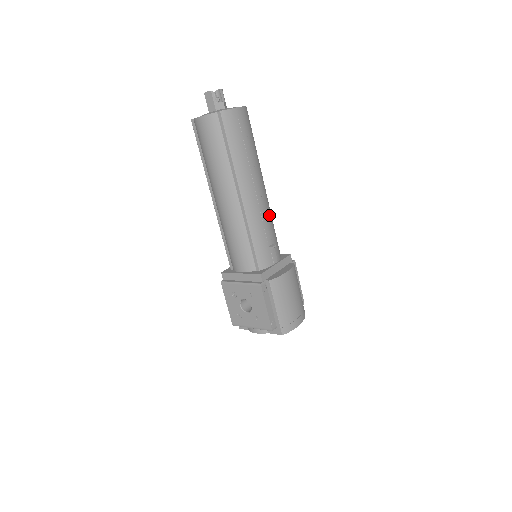
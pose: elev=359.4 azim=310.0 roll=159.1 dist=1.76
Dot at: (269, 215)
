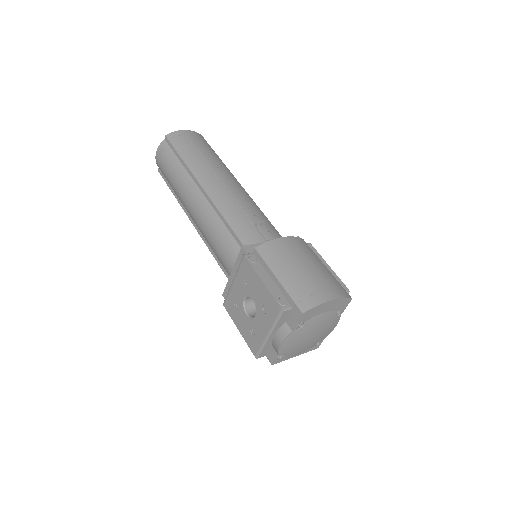
Dot at: (250, 203)
